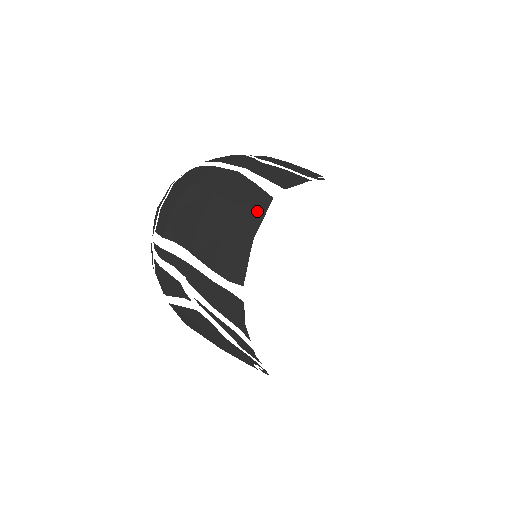
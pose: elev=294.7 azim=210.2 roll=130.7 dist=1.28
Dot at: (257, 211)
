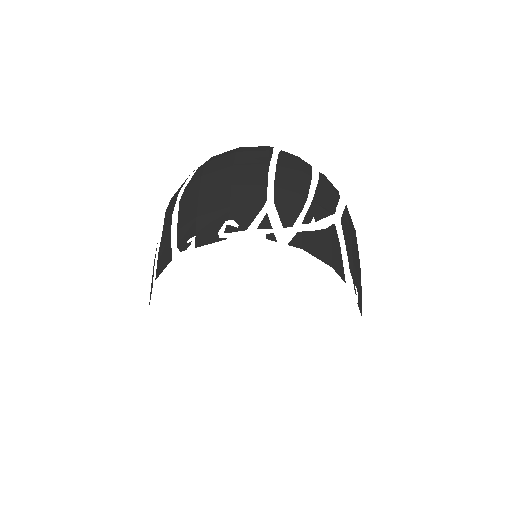
Dot at: (149, 303)
